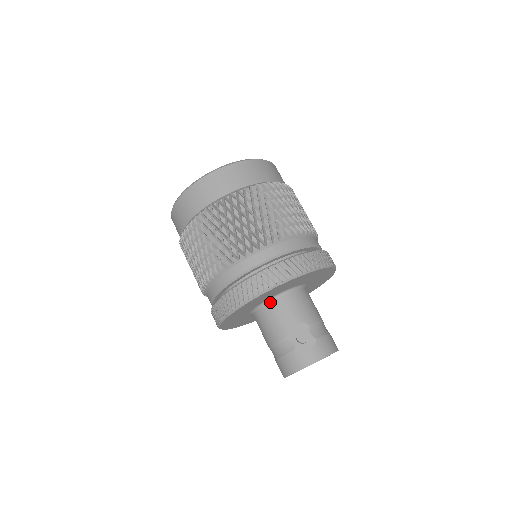
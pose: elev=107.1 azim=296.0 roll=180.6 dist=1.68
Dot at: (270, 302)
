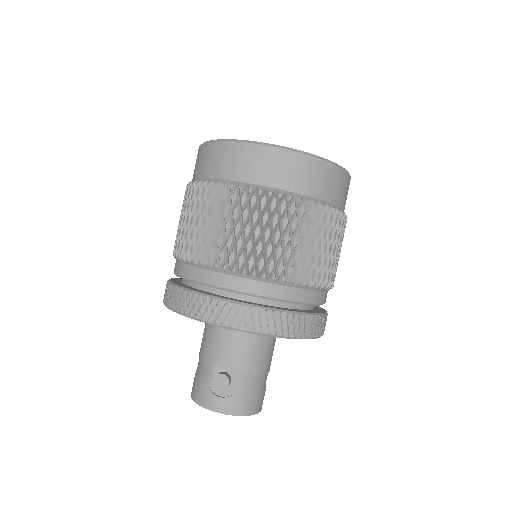
Dot at: occluded
